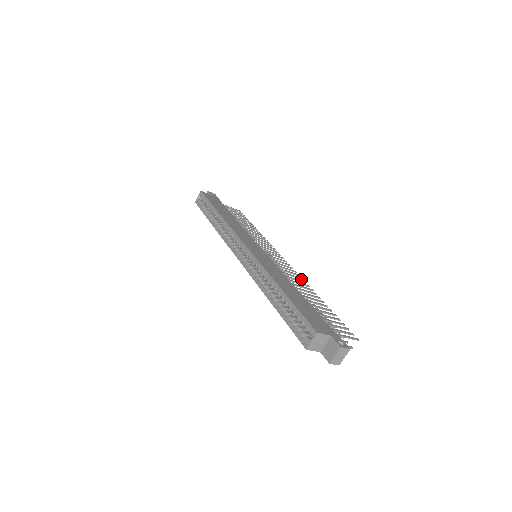
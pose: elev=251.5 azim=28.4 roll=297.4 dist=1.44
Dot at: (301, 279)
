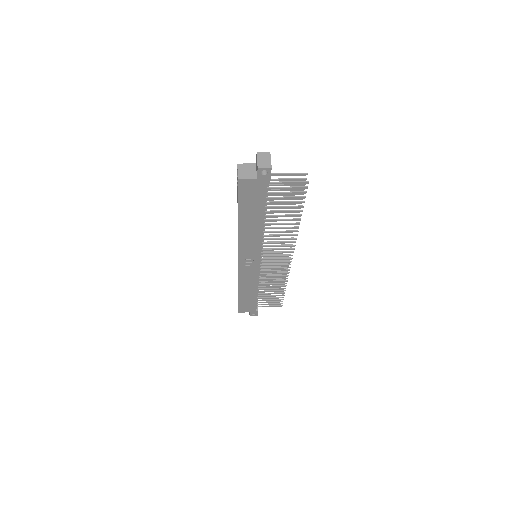
Dot at: occluded
